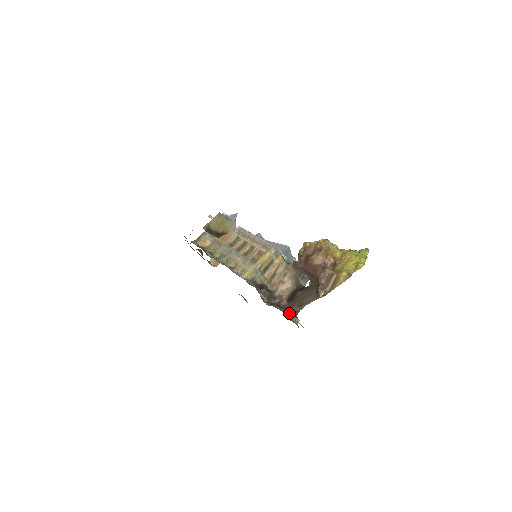
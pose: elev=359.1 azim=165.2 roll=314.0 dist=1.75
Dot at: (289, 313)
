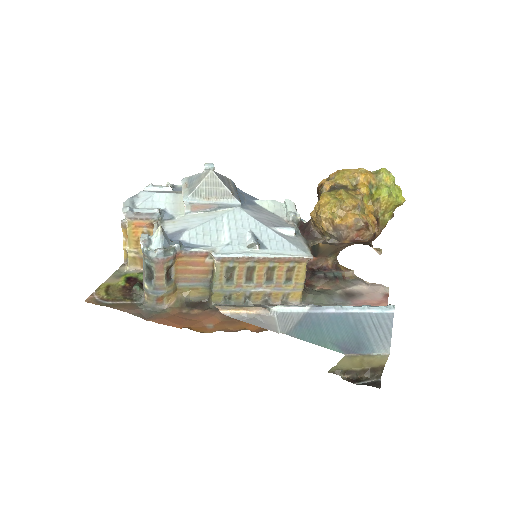
Dot at: (342, 275)
